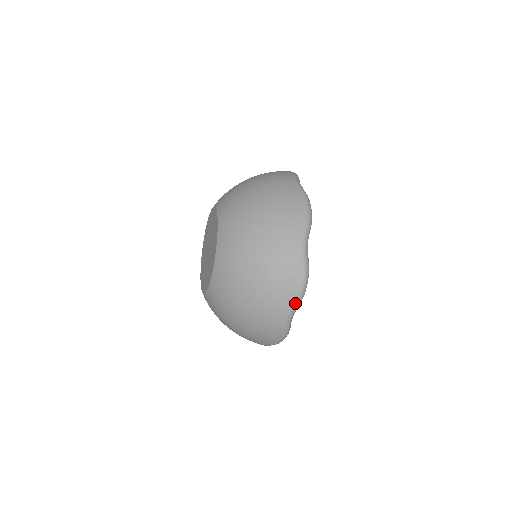
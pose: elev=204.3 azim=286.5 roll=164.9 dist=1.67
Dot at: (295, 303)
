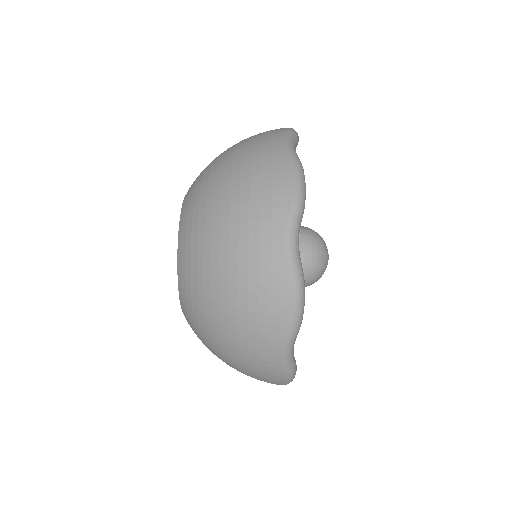
Dot at: (287, 334)
